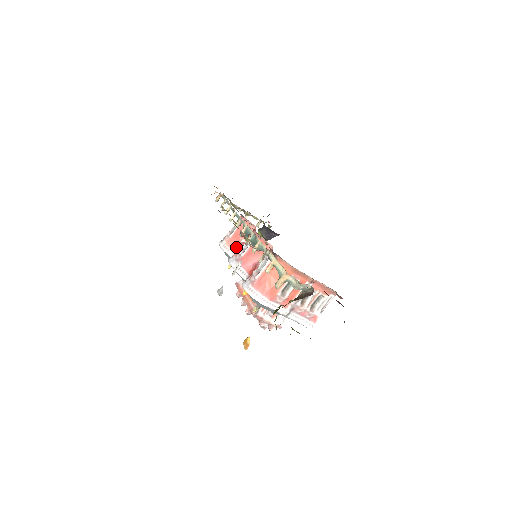
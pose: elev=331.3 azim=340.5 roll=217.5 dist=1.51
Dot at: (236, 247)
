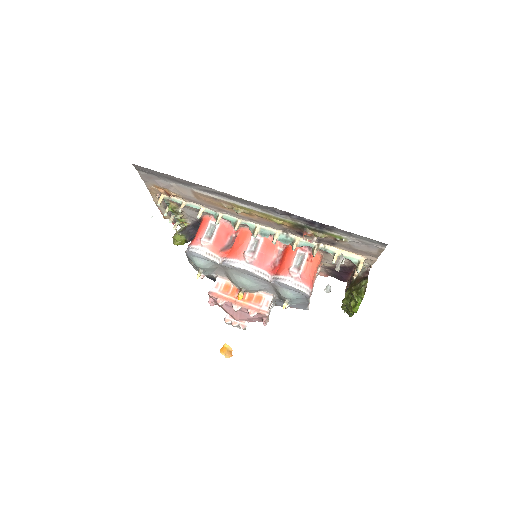
Dot at: (223, 252)
